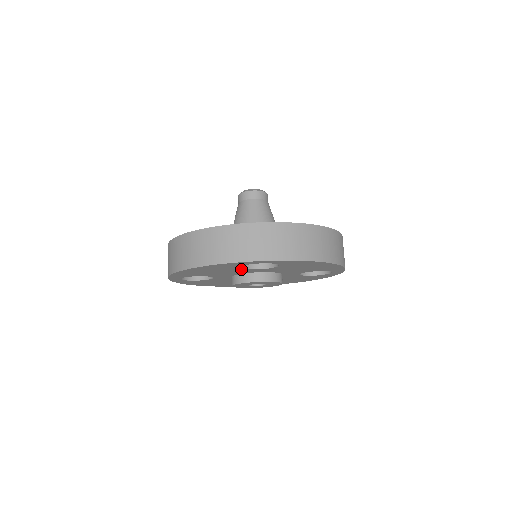
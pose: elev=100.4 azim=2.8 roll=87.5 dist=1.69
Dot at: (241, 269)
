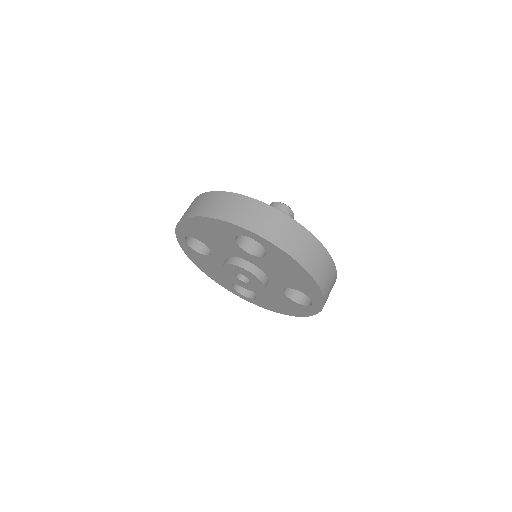
Dot at: (235, 244)
